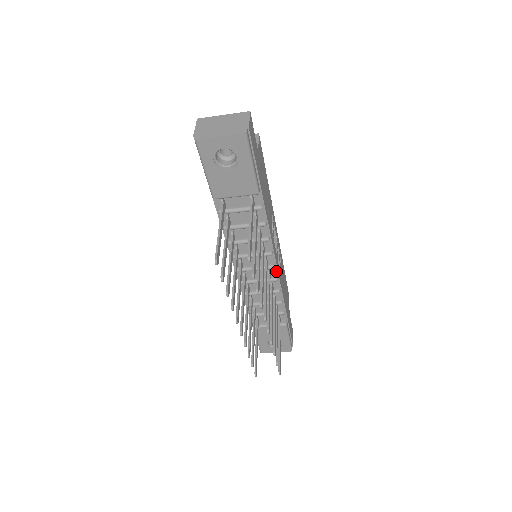
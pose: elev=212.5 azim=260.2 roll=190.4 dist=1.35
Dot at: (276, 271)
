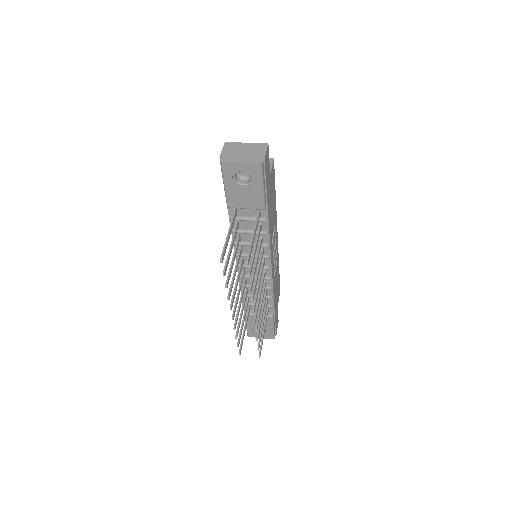
Dot at: (270, 271)
